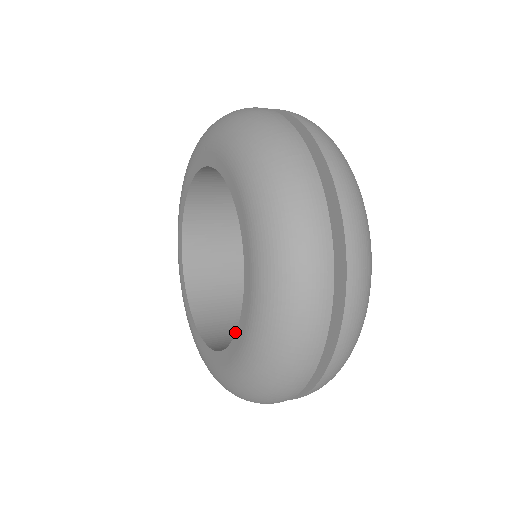
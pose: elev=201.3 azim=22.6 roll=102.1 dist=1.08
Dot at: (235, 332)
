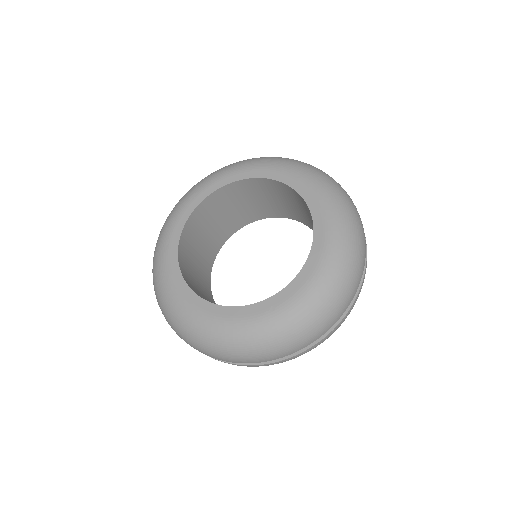
Dot at: (198, 290)
